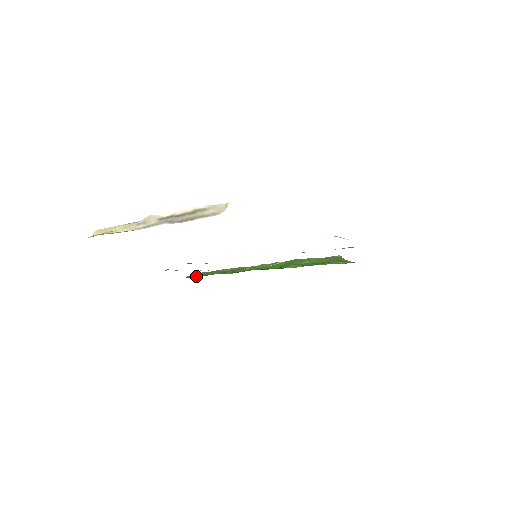
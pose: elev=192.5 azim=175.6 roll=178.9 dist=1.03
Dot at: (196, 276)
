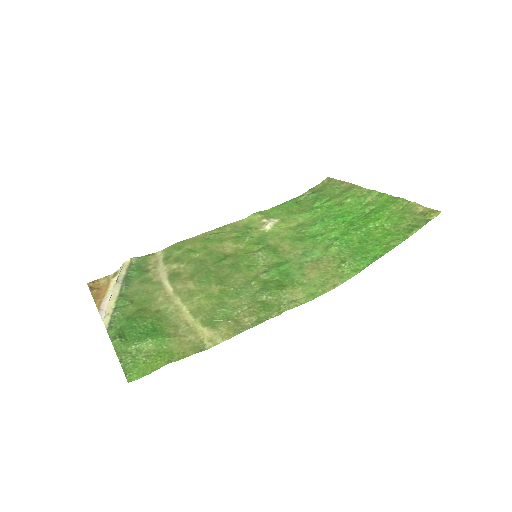
Dot at: (304, 199)
